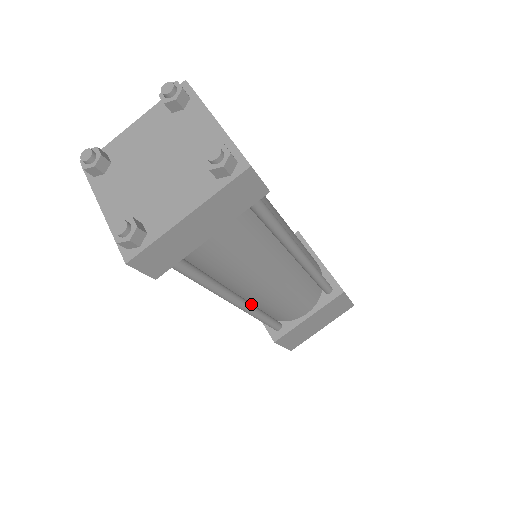
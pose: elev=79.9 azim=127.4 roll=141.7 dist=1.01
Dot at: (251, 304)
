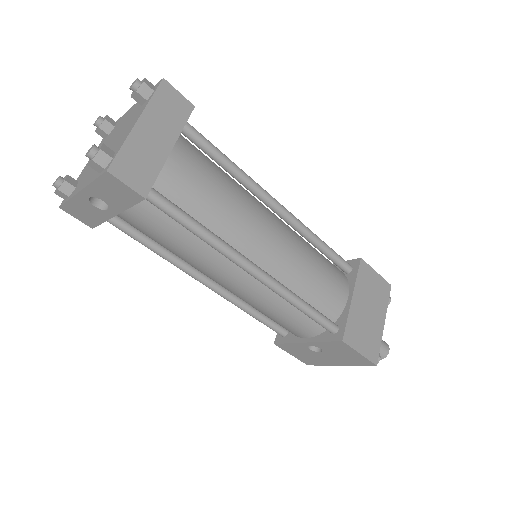
Dot at: (277, 282)
